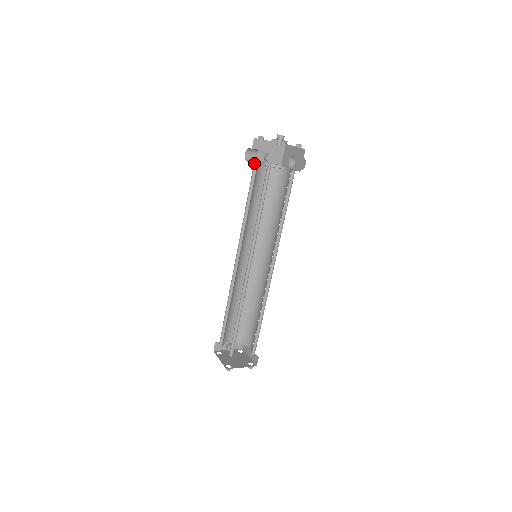
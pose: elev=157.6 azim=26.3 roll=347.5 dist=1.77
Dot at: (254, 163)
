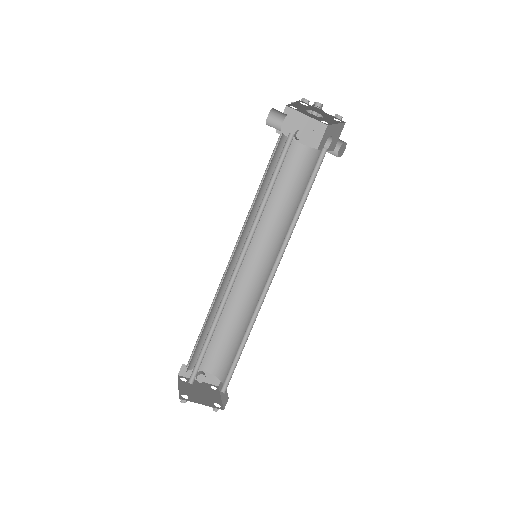
Dot at: (280, 137)
